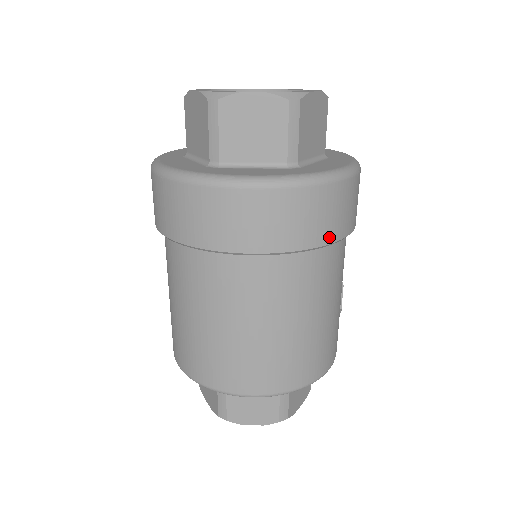
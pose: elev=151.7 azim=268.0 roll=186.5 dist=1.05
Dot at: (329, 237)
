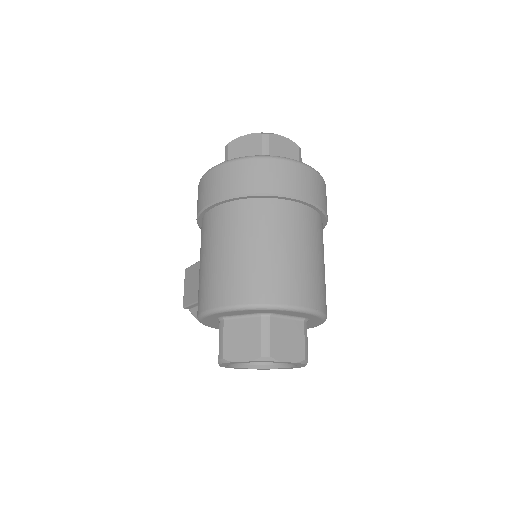
Dot at: occluded
